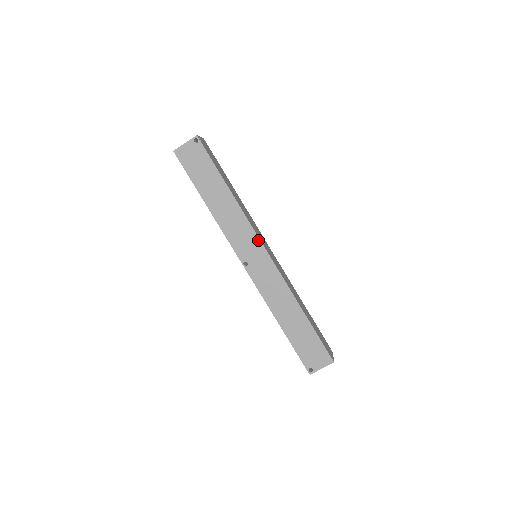
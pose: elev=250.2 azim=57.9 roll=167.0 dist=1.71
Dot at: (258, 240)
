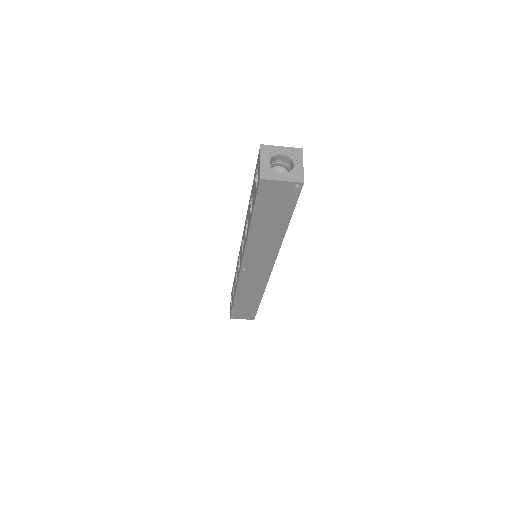
Dot at: (272, 264)
